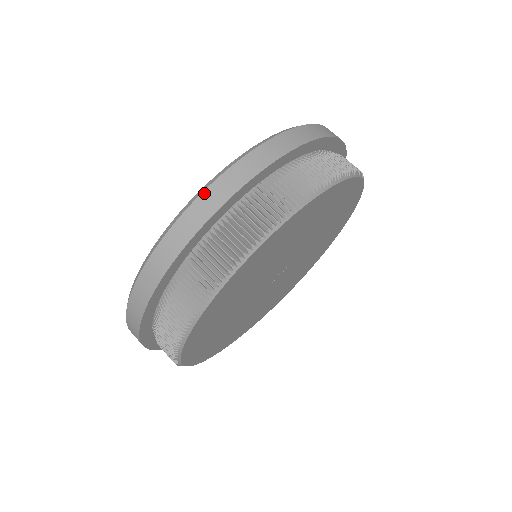
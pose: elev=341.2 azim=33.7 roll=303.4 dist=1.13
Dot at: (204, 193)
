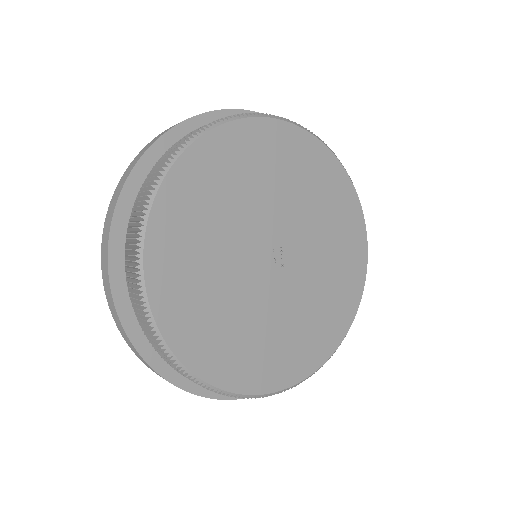
Dot at: (127, 168)
